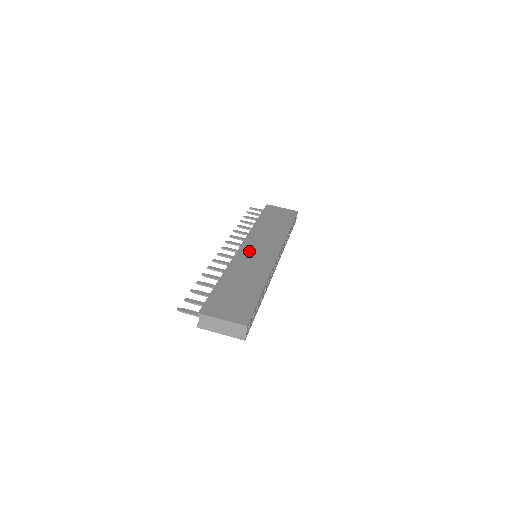
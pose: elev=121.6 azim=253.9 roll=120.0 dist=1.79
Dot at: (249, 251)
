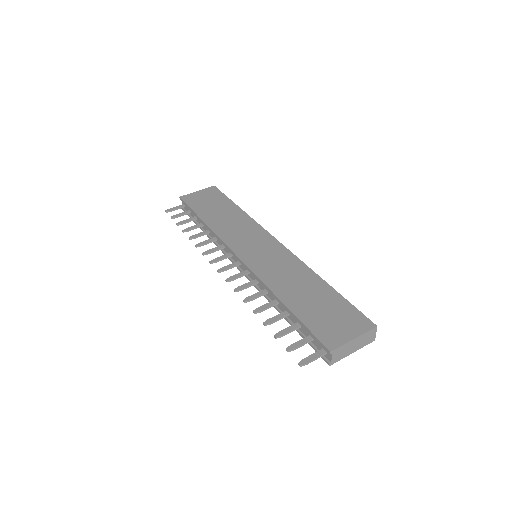
Dot at: (253, 256)
